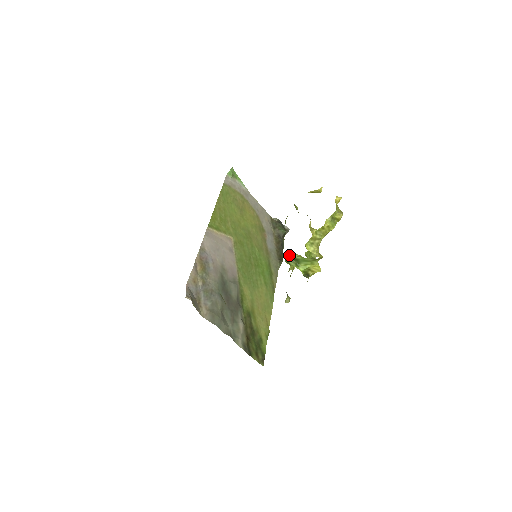
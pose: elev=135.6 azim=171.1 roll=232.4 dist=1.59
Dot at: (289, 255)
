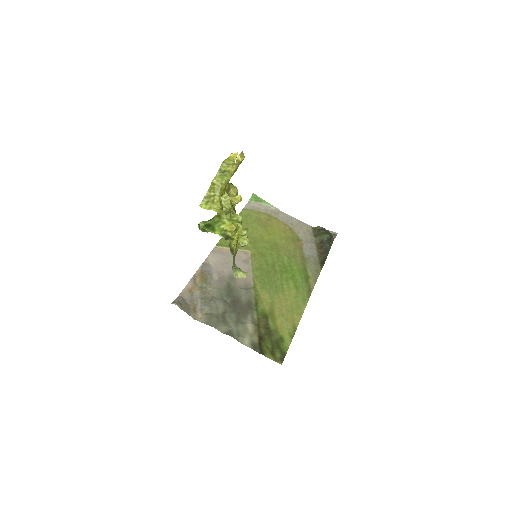
Dot at: (204, 224)
